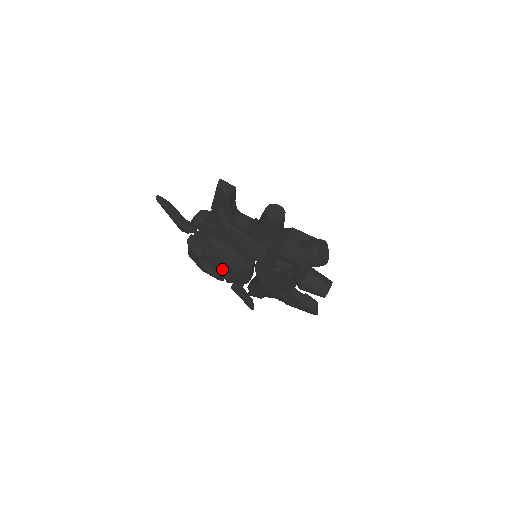
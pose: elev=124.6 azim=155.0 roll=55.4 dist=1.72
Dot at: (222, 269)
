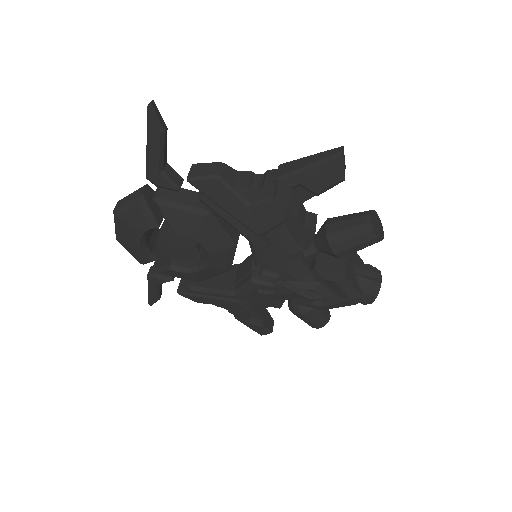
Dot at: (175, 255)
